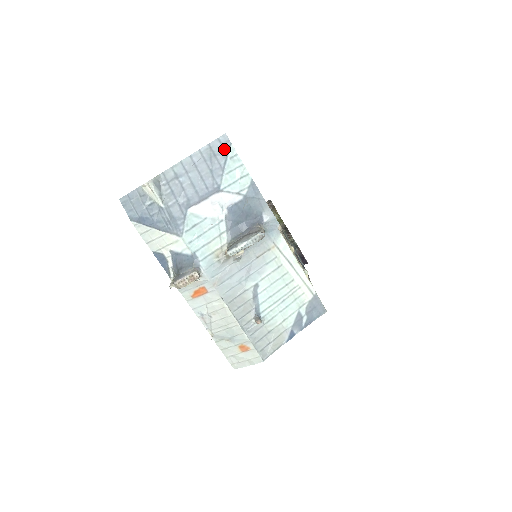
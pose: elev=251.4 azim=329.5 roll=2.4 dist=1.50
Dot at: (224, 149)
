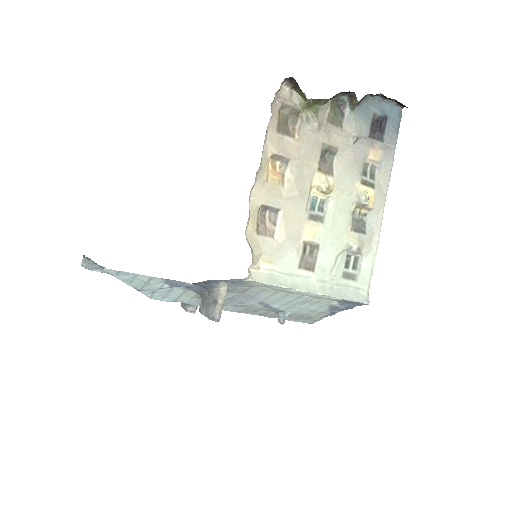
Dot at: occluded
